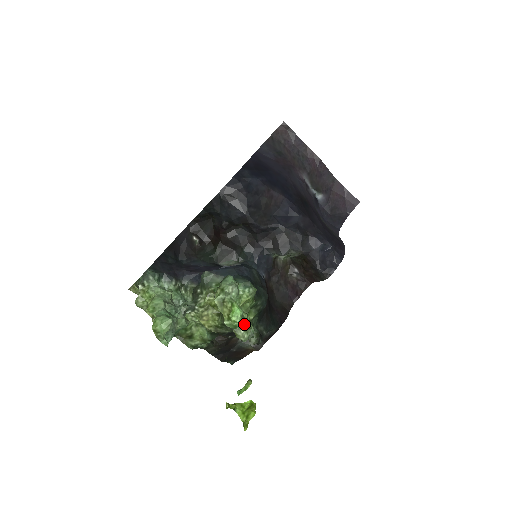
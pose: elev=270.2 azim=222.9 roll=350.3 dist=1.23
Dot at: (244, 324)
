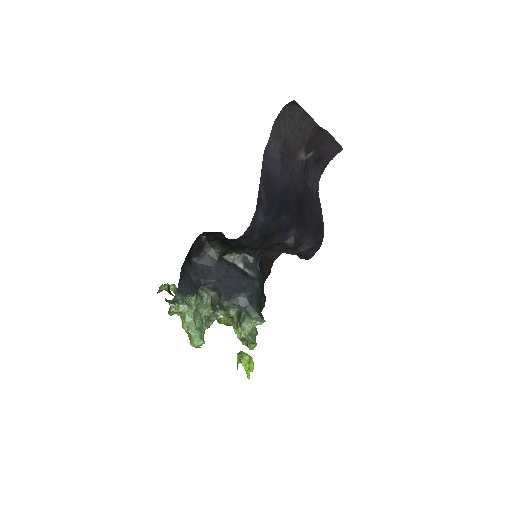
Dot at: occluded
